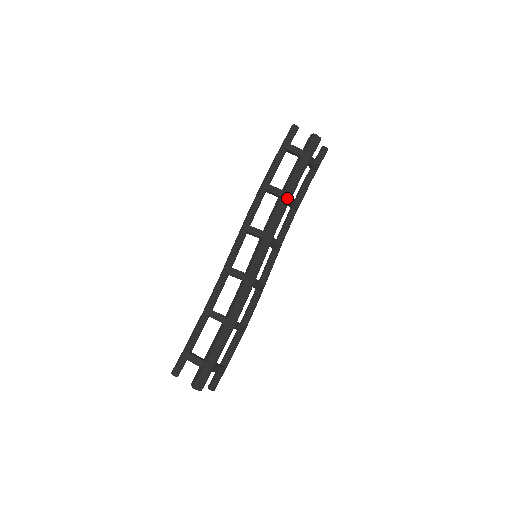
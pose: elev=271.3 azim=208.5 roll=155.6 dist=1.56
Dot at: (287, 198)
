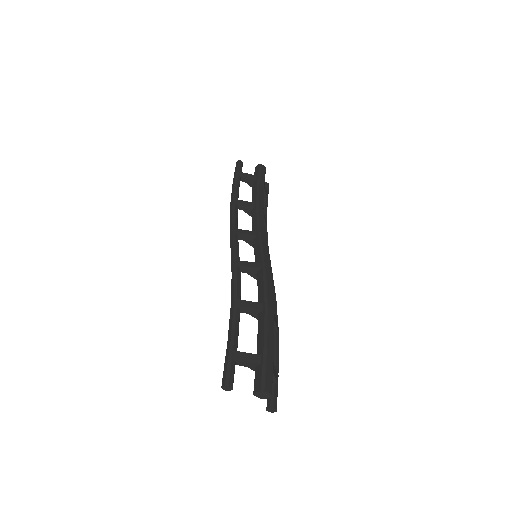
Dot at: (261, 207)
